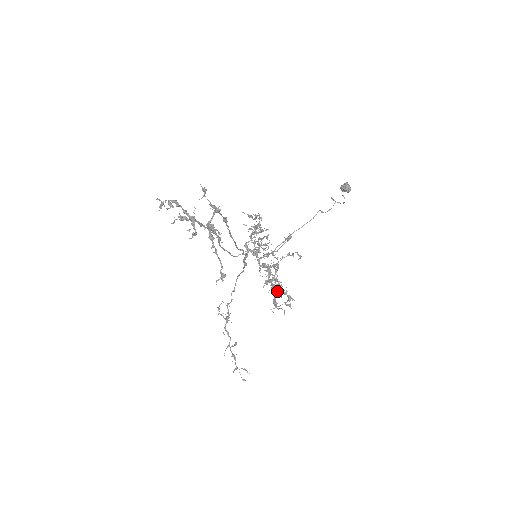
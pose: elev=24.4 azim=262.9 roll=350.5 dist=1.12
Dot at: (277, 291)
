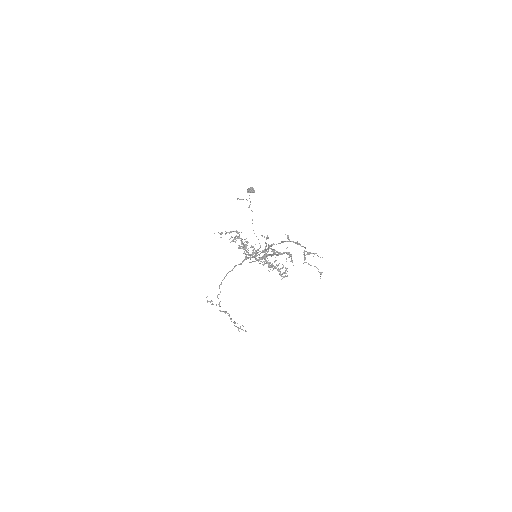
Dot at: occluded
